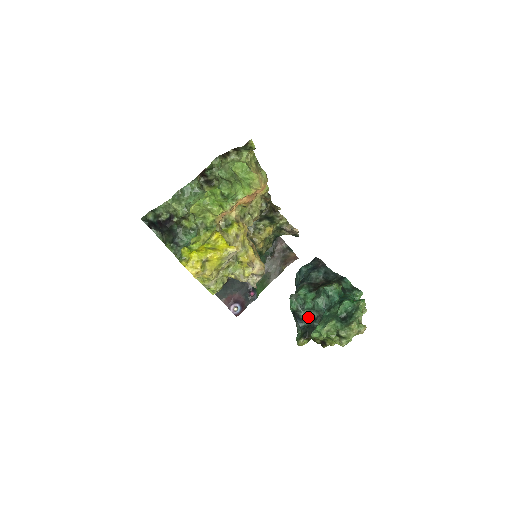
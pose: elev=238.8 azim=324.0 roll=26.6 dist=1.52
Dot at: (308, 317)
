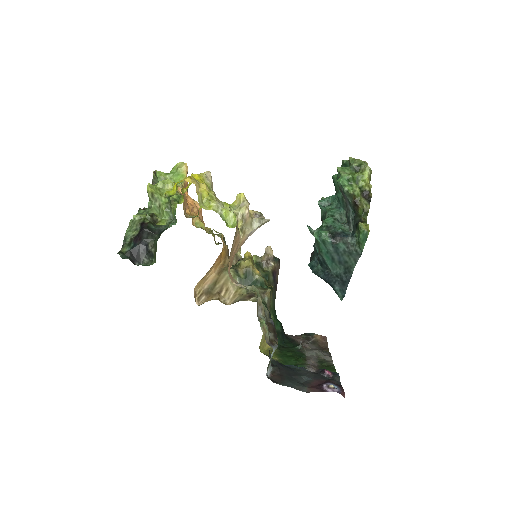
Dot at: (345, 230)
